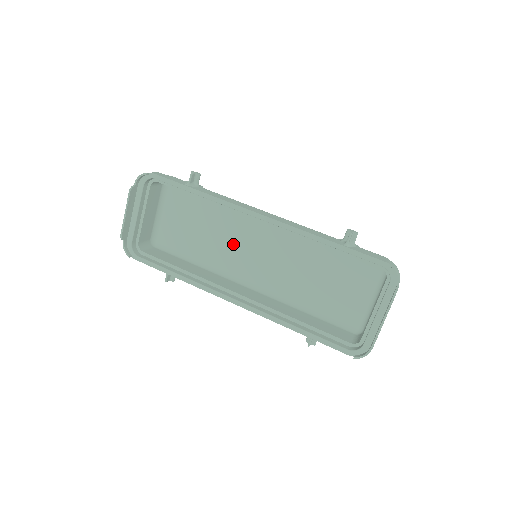
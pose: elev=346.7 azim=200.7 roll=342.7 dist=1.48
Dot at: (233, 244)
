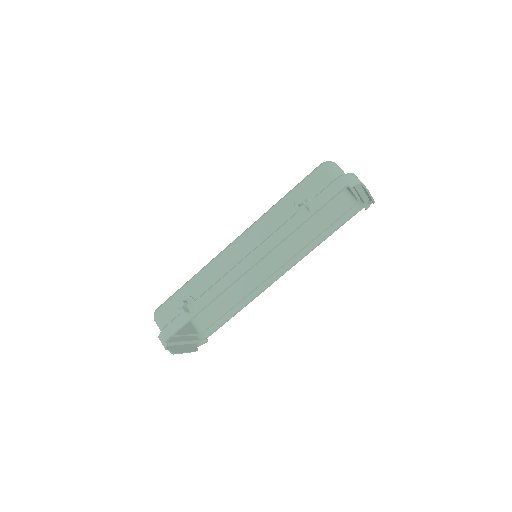
Dot at: occluded
